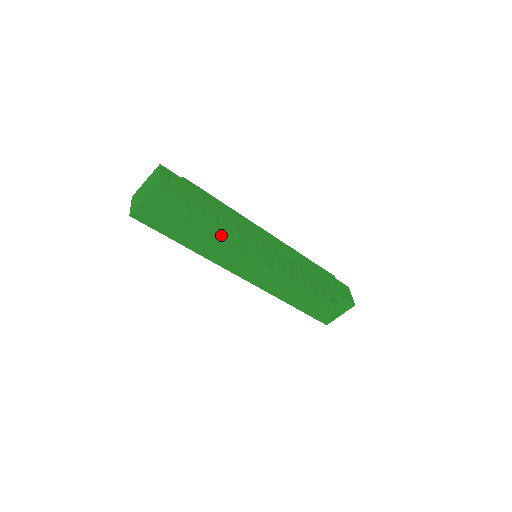
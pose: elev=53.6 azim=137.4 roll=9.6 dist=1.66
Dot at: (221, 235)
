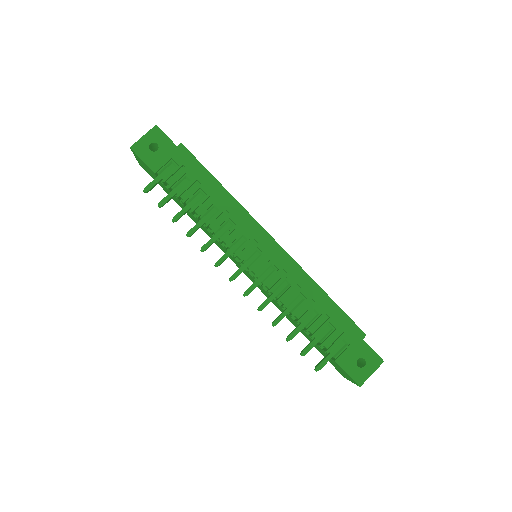
Dot at: (197, 219)
